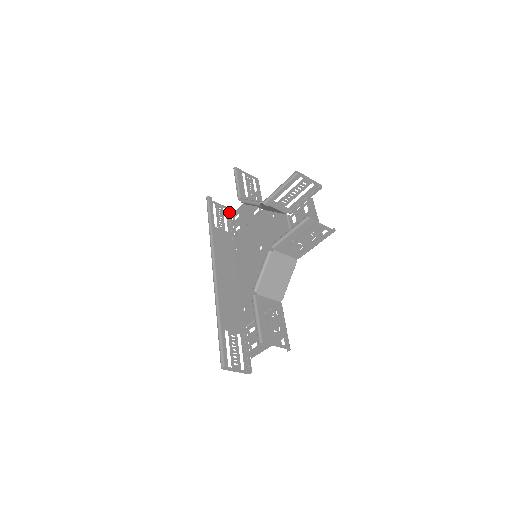
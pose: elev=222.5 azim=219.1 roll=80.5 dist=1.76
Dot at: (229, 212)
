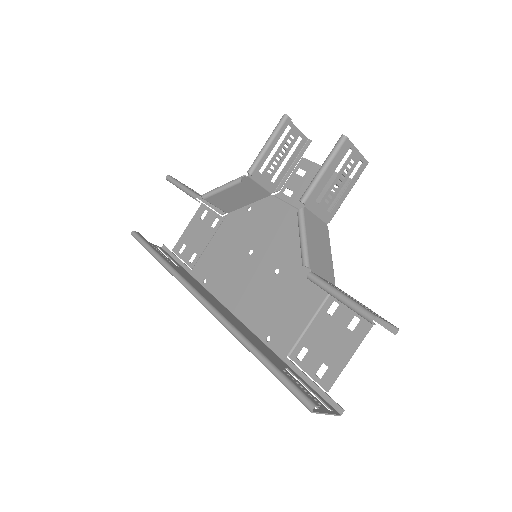
Dot at: (165, 251)
